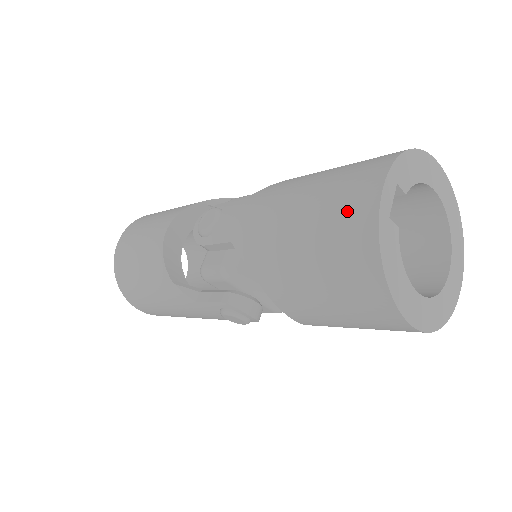
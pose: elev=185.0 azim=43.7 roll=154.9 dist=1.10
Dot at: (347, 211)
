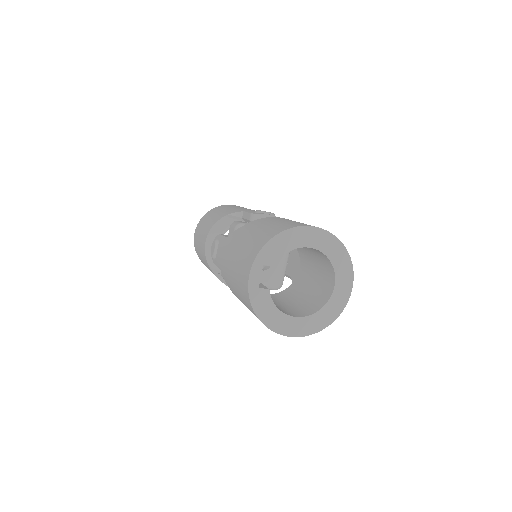
Dot at: (242, 281)
